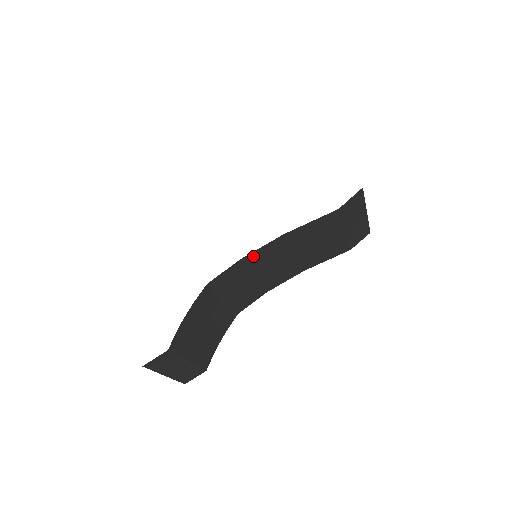
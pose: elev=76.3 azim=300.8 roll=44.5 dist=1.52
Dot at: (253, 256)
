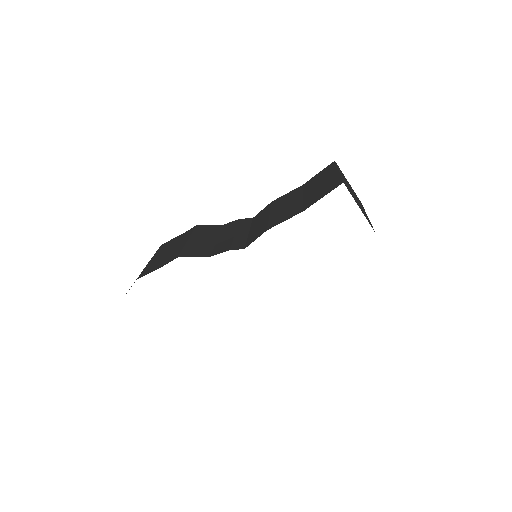
Dot at: occluded
